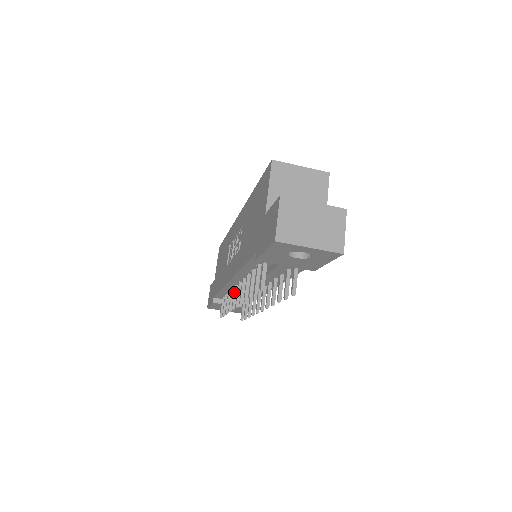
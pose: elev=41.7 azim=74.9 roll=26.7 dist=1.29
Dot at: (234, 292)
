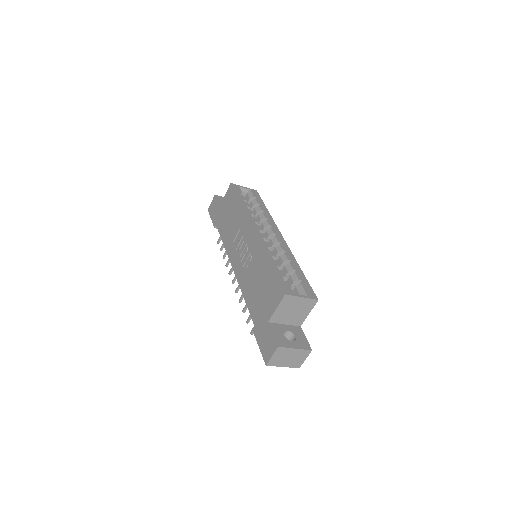
Dot at: occluded
